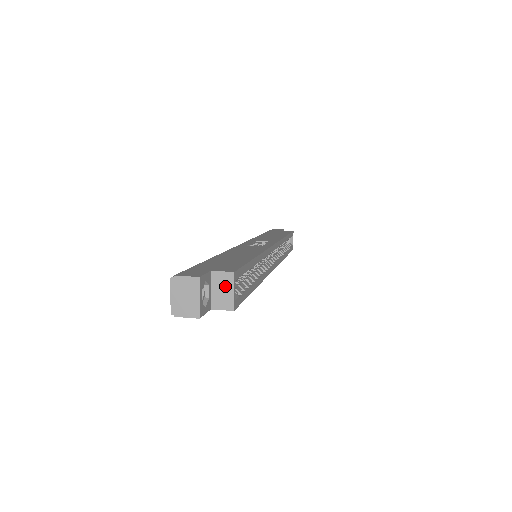
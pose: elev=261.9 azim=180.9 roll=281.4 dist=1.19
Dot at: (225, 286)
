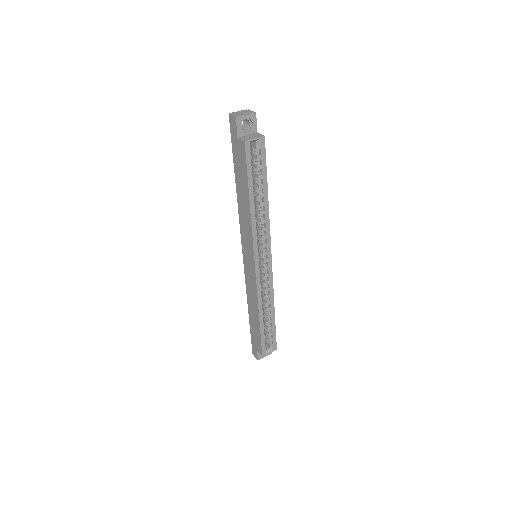
Dot at: (255, 136)
